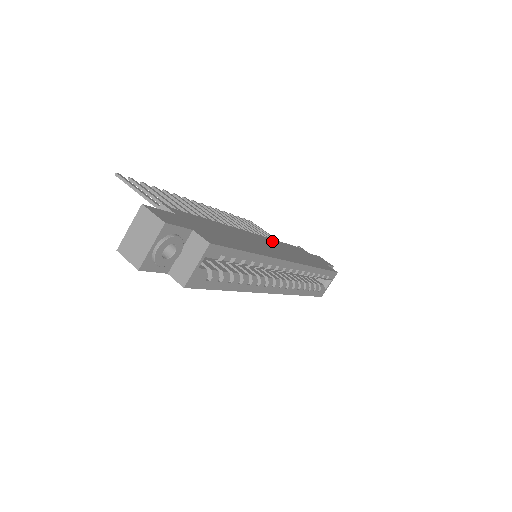
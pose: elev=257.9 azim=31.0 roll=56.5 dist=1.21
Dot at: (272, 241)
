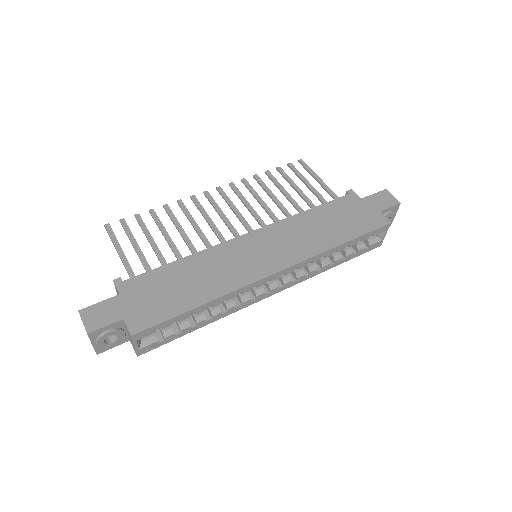
Dot at: (281, 227)
